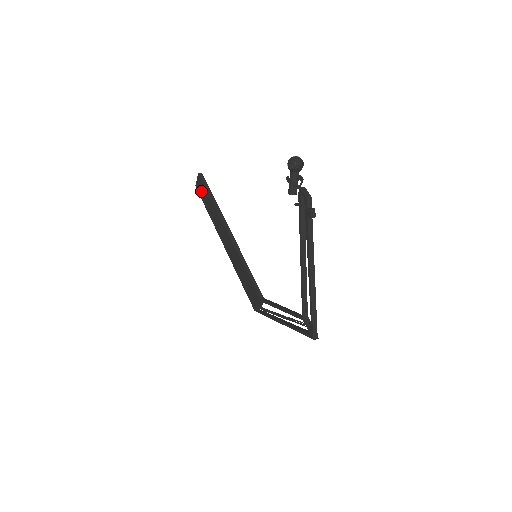
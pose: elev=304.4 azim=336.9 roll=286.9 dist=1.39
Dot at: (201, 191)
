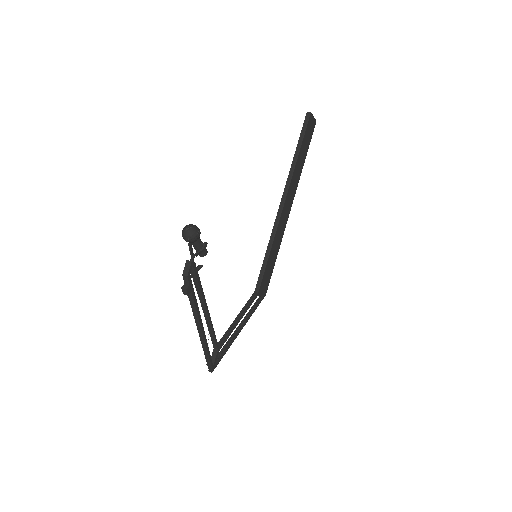
Dot at: occluded
